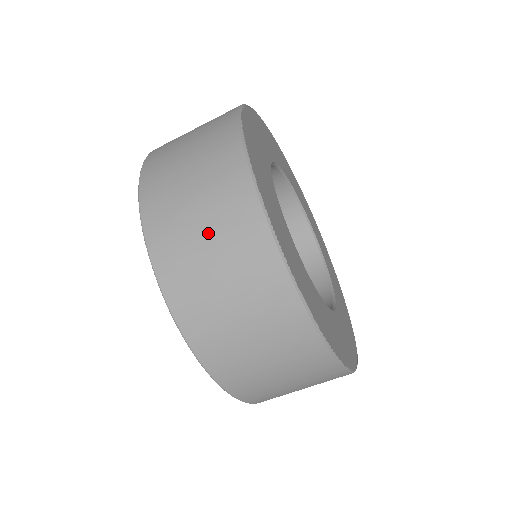
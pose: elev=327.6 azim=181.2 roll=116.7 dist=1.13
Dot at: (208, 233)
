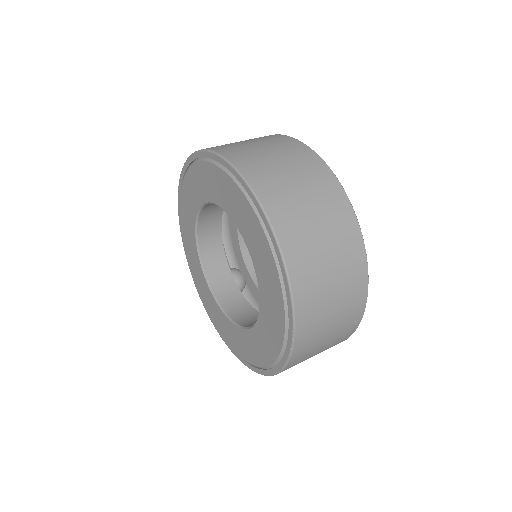
Dot at: (335, 314)
